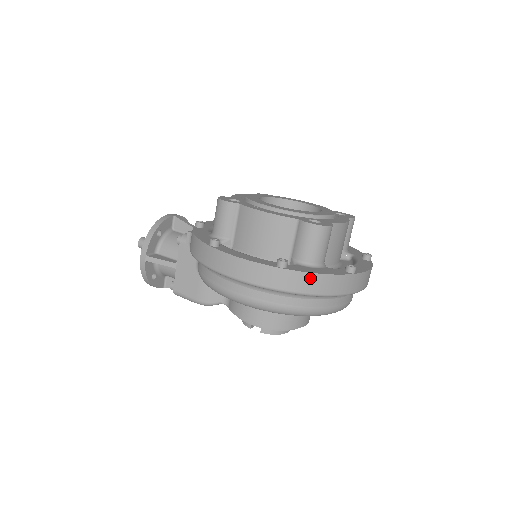
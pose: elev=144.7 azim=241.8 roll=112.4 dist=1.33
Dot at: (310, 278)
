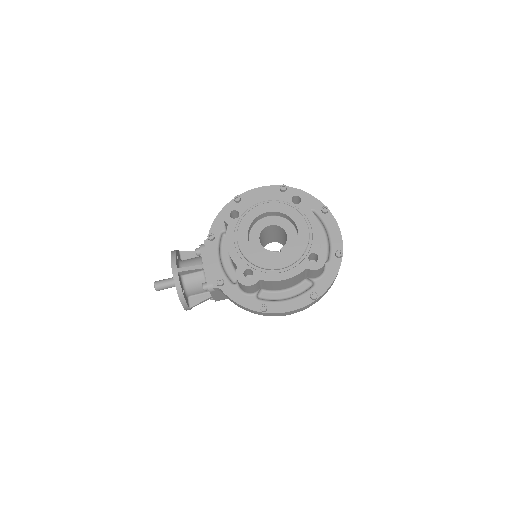
Dot at: occluded
